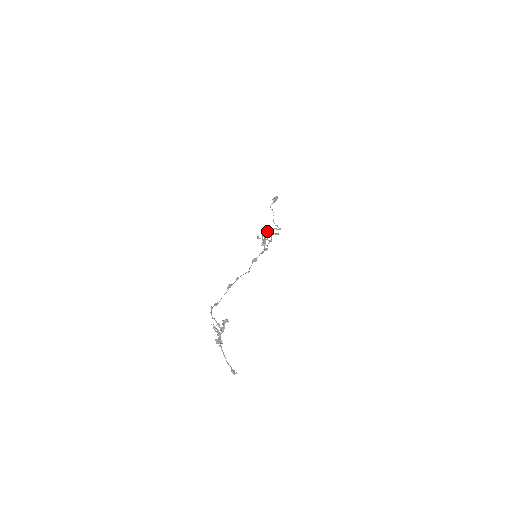
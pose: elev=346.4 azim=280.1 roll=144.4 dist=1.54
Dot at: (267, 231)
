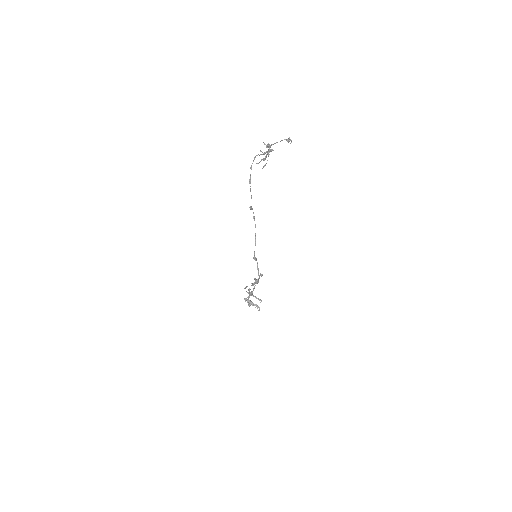
Dot at: occluded
